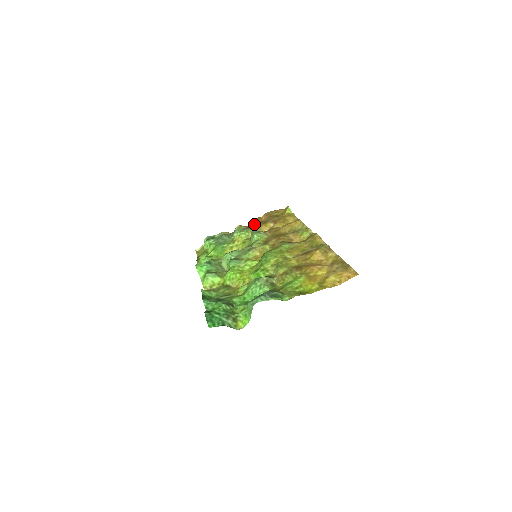
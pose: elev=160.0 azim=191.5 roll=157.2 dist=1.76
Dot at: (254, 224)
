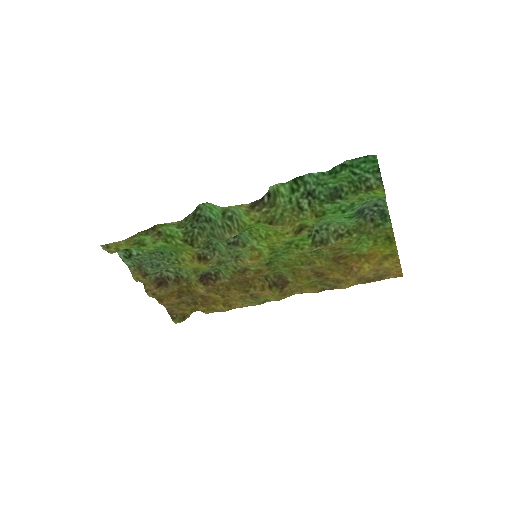
Dot at: (164, 293)
